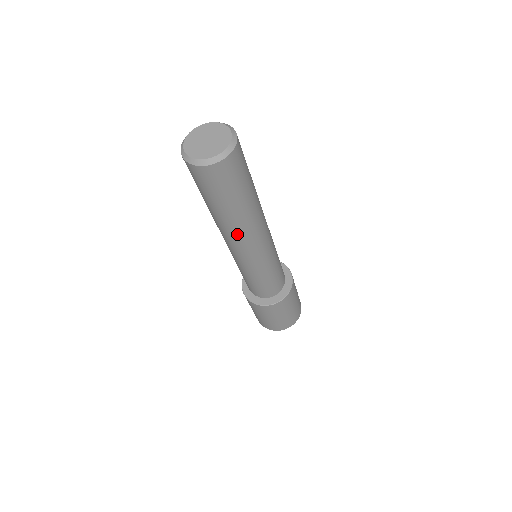
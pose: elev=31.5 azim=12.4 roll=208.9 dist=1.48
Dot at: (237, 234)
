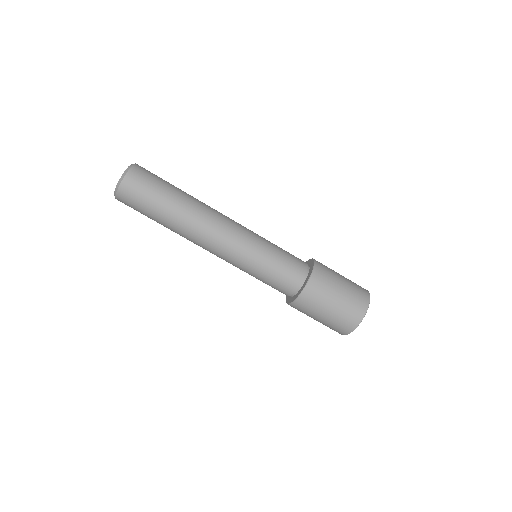
Dot at: (197, 225)
